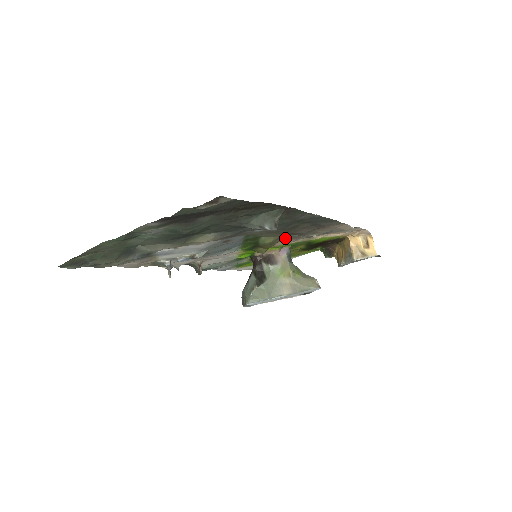
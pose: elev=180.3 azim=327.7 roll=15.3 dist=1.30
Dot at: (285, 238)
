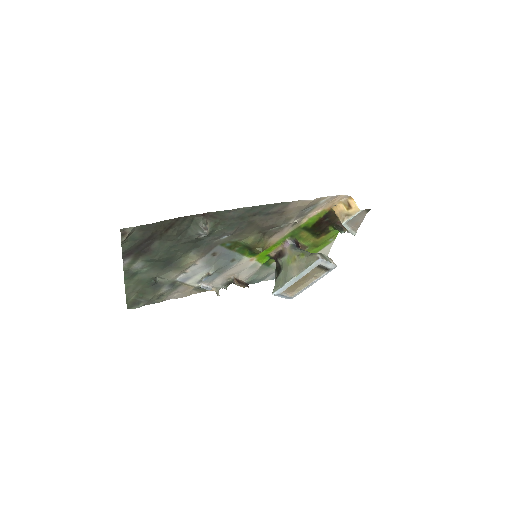
Dot at: (269, 234)
